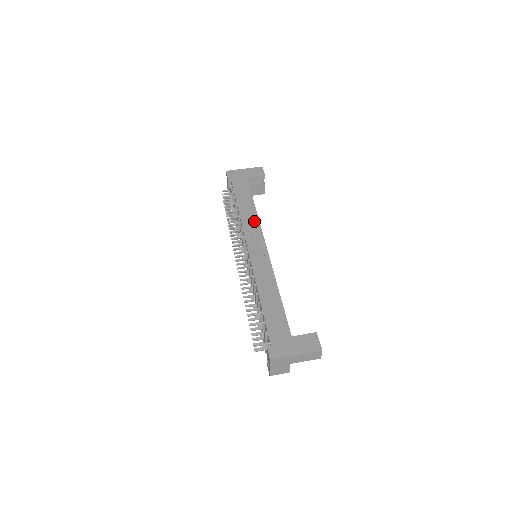
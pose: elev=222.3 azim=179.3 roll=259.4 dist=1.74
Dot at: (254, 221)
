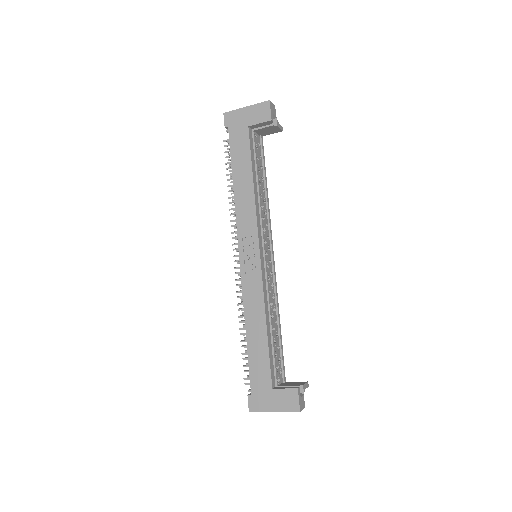
Dot at: (250, 213)
